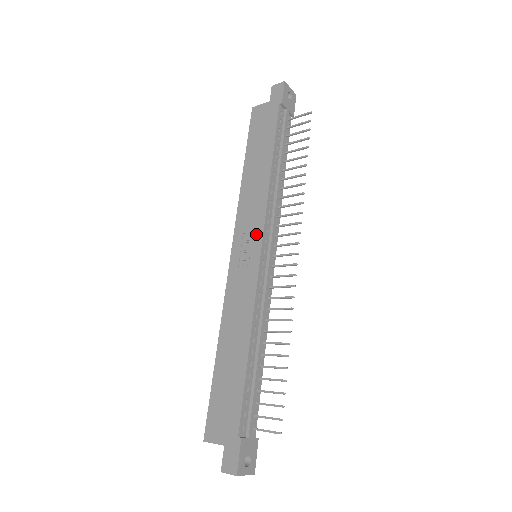
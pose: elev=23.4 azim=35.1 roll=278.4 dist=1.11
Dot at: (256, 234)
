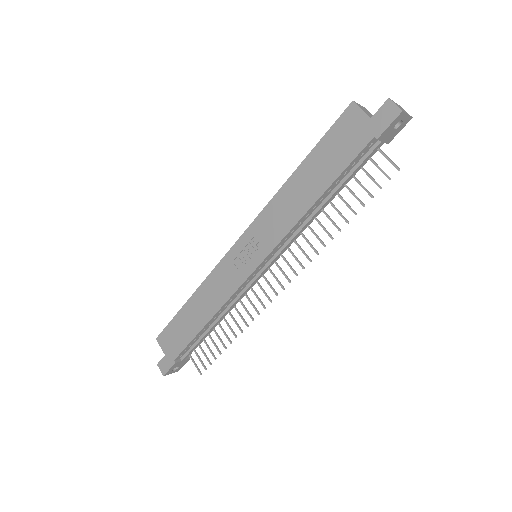
Dot at: (262, 250)
